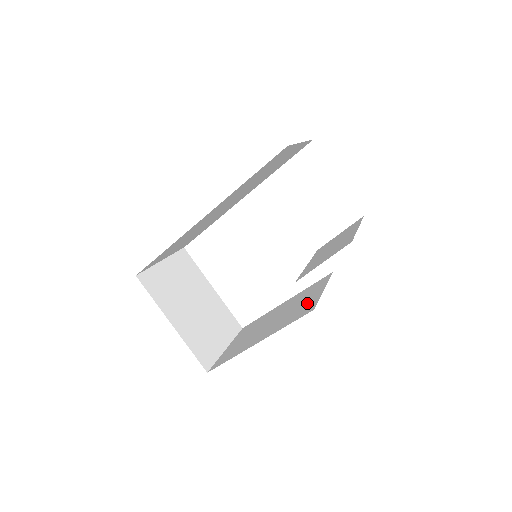
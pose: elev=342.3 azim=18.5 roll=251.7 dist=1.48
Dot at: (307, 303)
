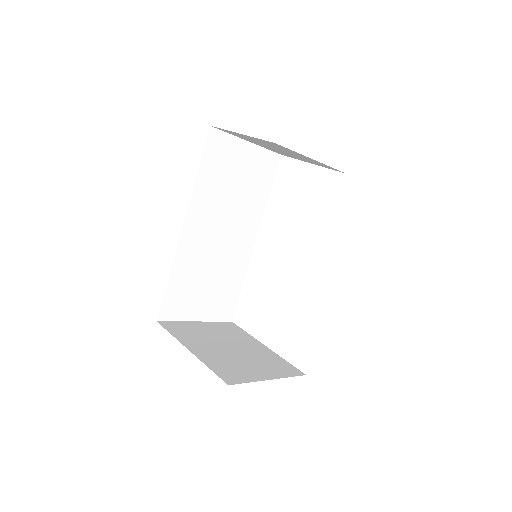
Dot at: occluded
